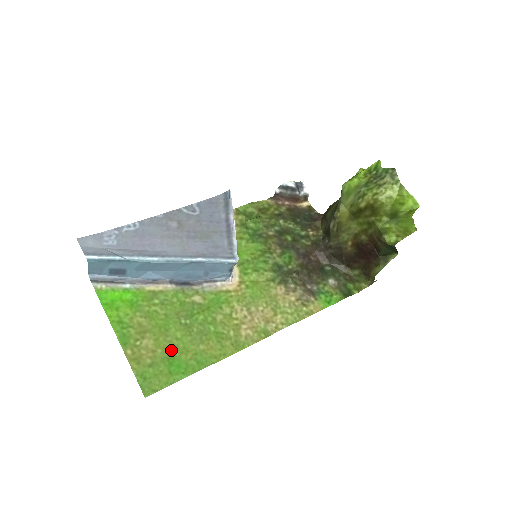
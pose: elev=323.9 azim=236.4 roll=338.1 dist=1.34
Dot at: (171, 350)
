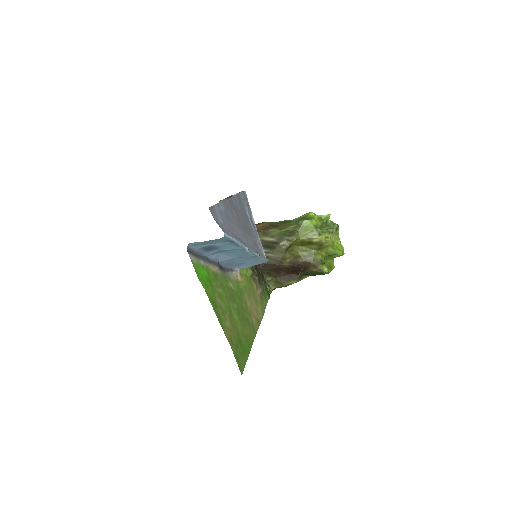
Dot at: (238, 332)
